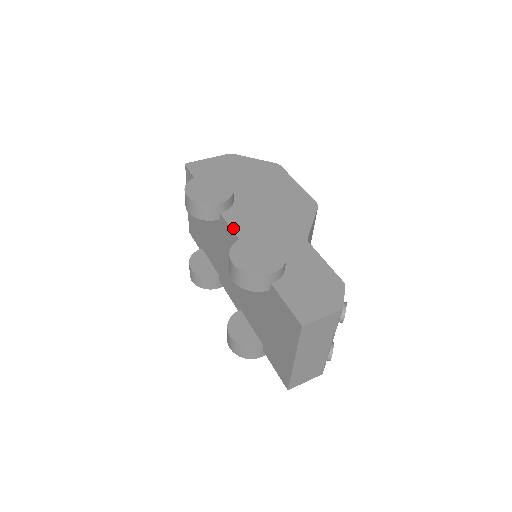
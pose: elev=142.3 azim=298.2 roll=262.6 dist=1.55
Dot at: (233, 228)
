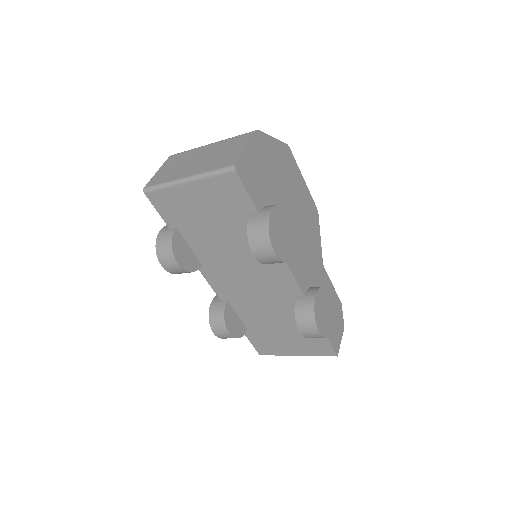
Dot at: (294, 274)
